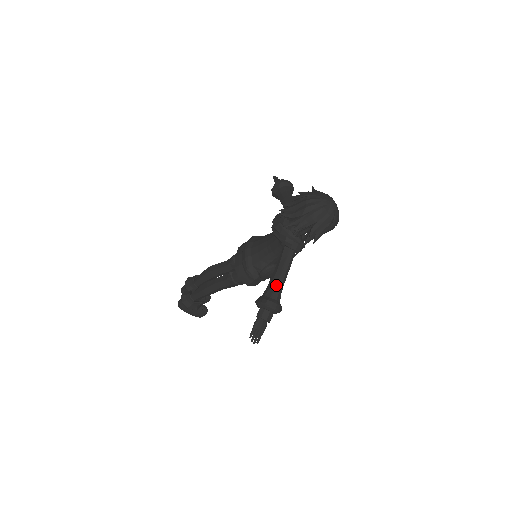
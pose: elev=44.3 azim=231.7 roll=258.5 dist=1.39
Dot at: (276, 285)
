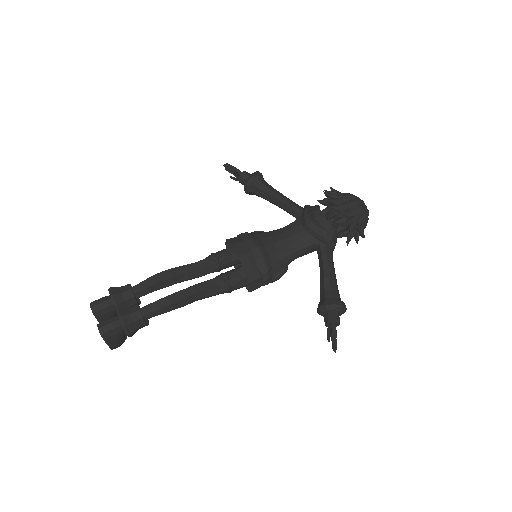
Dot at: (336, 286)
